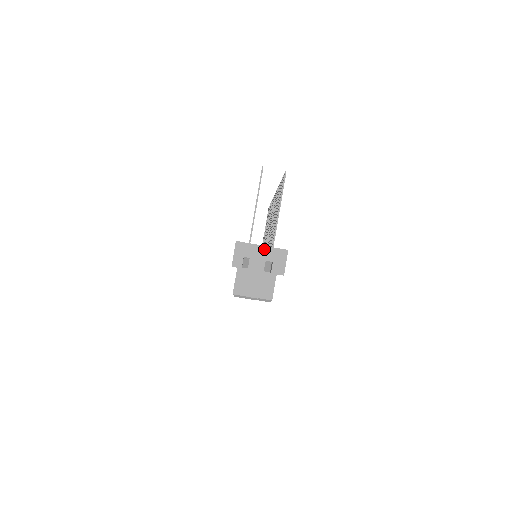
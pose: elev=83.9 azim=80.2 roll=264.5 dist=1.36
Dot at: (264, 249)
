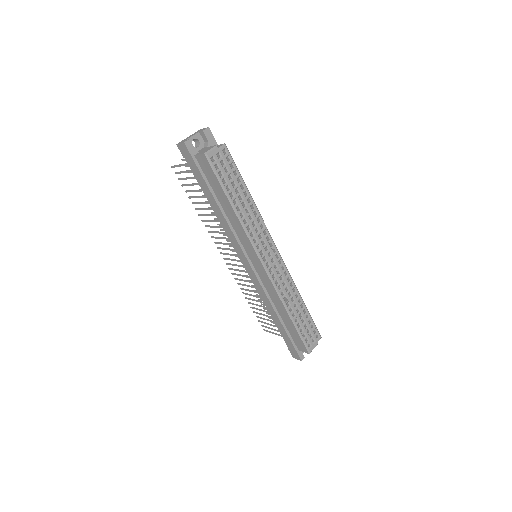
Dot at: occluded
